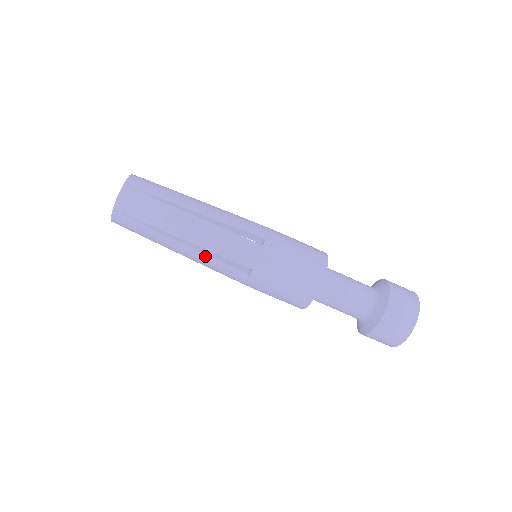
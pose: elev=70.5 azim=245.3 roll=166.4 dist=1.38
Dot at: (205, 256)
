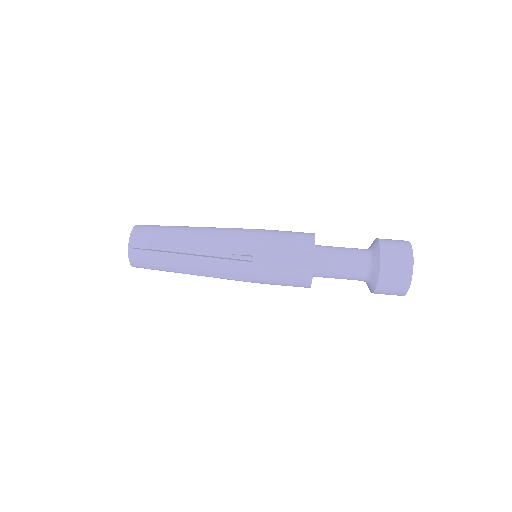
Dot at: (211, 260)
